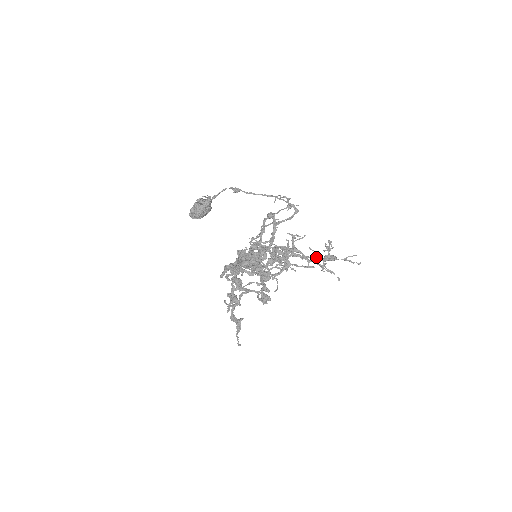
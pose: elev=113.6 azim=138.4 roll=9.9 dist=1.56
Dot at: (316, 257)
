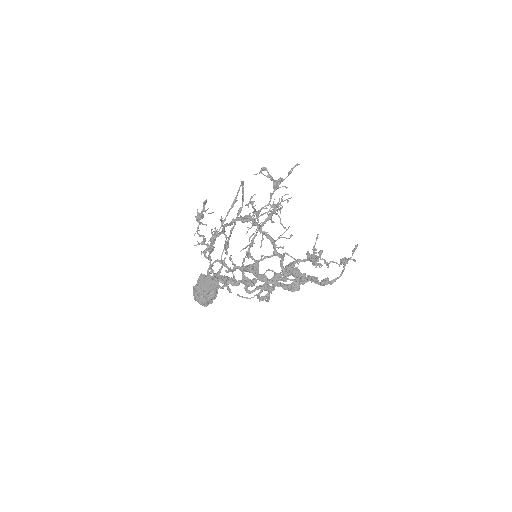
Dot at: occluded
